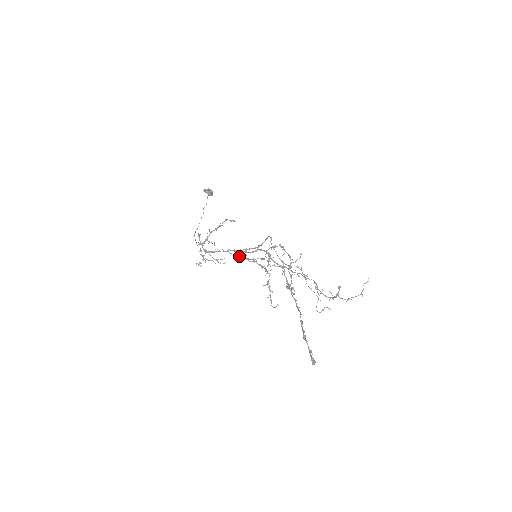
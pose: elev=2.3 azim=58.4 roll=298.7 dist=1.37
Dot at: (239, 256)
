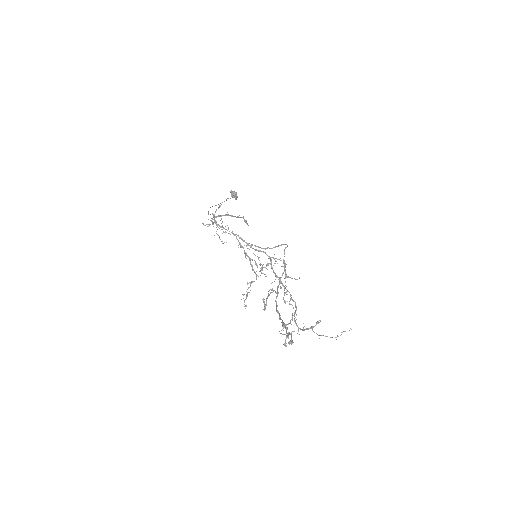
Dot at: (241, 246)
